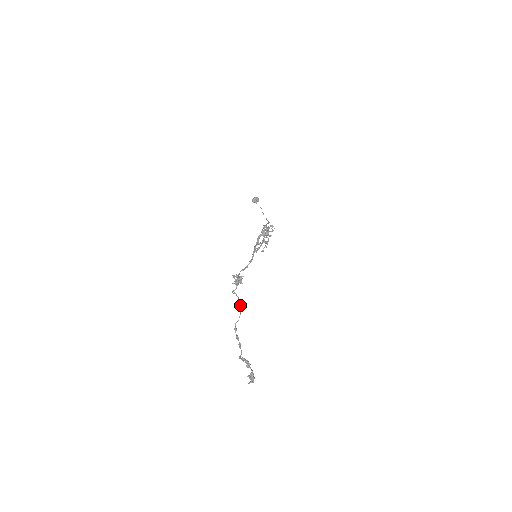
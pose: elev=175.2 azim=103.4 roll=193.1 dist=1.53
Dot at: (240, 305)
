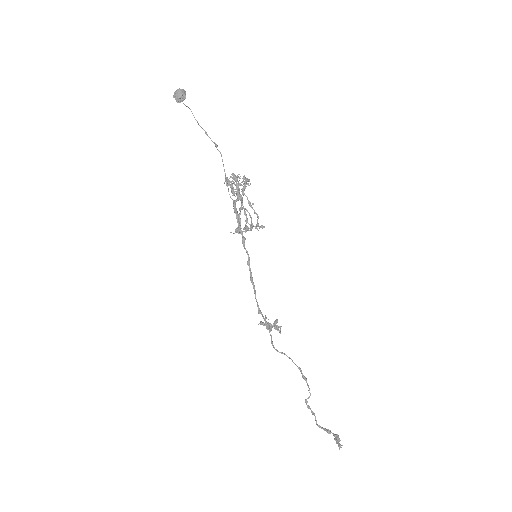
Dot at: (301, 373)
